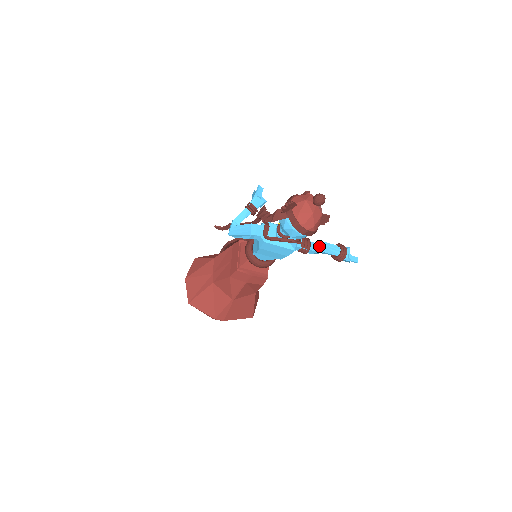
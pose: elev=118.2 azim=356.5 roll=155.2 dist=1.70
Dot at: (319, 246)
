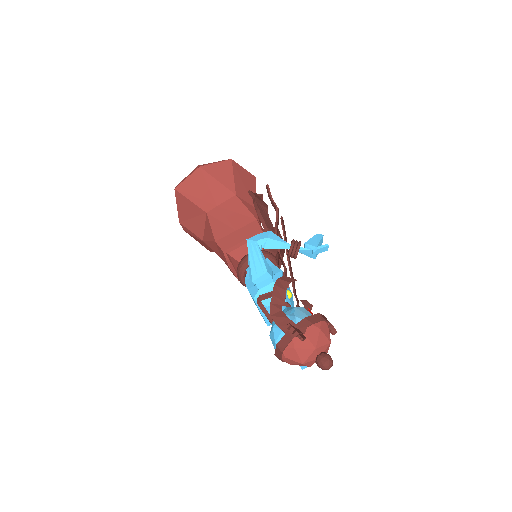
Dot at: occluded
